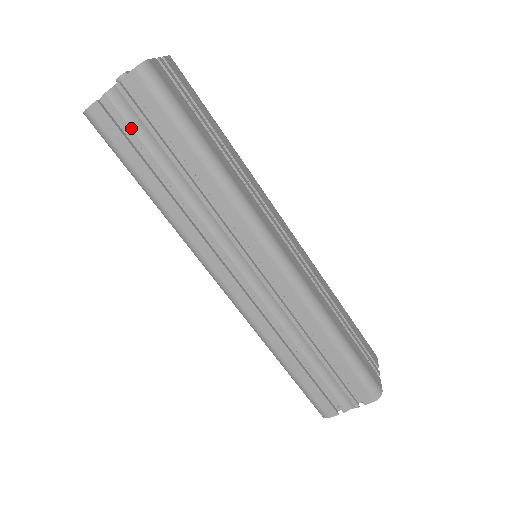
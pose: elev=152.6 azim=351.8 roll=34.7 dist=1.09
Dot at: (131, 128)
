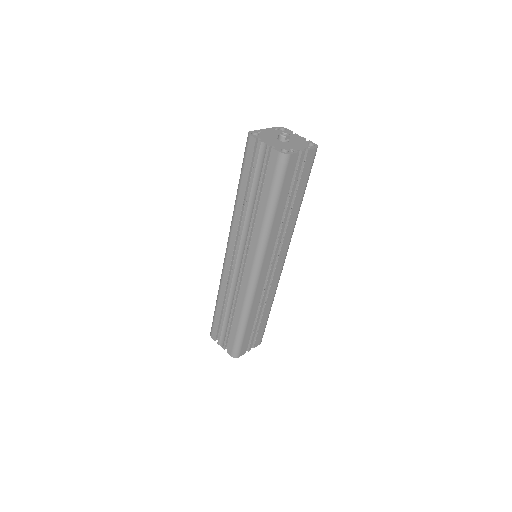
Dot at: (256, 164)
